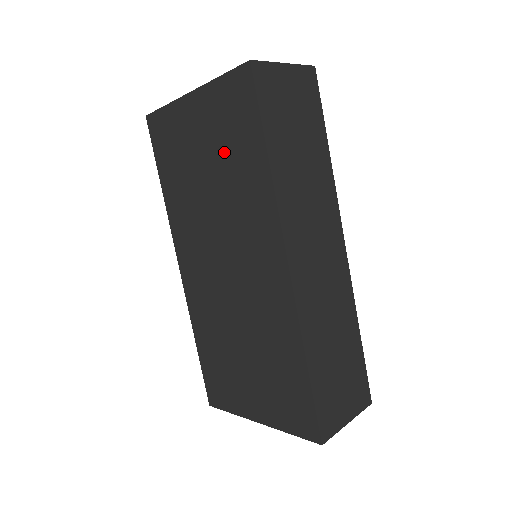
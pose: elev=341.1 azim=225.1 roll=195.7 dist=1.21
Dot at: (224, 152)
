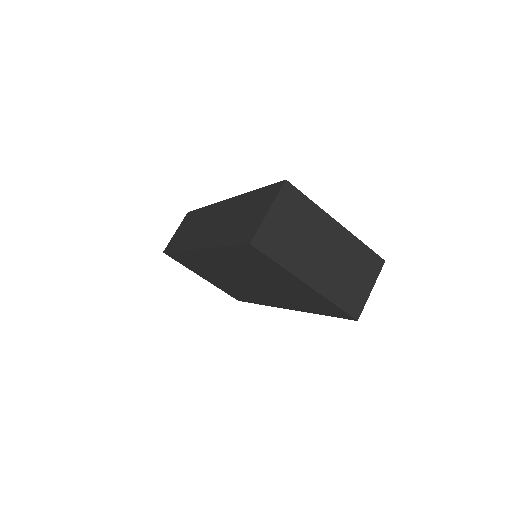
Dot at: (297, 296)
